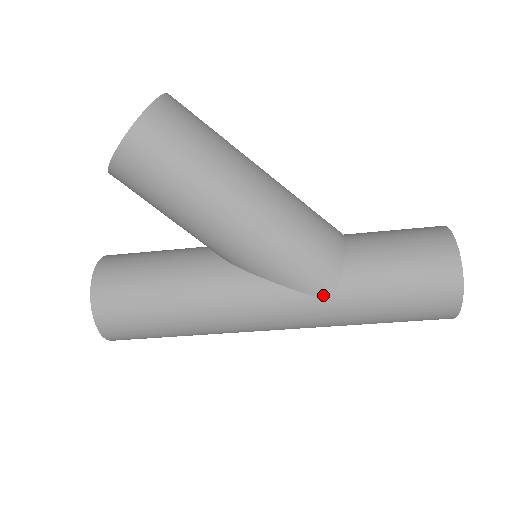
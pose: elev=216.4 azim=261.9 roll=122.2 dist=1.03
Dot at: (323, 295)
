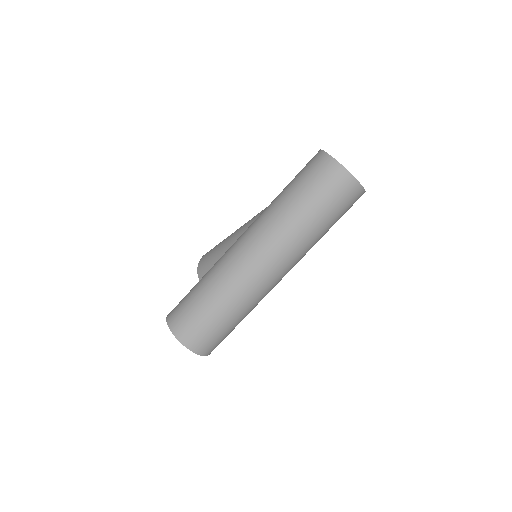
Dot at: (263, 211)
